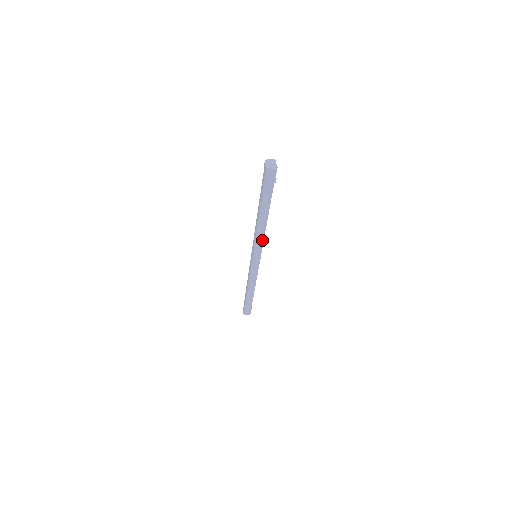
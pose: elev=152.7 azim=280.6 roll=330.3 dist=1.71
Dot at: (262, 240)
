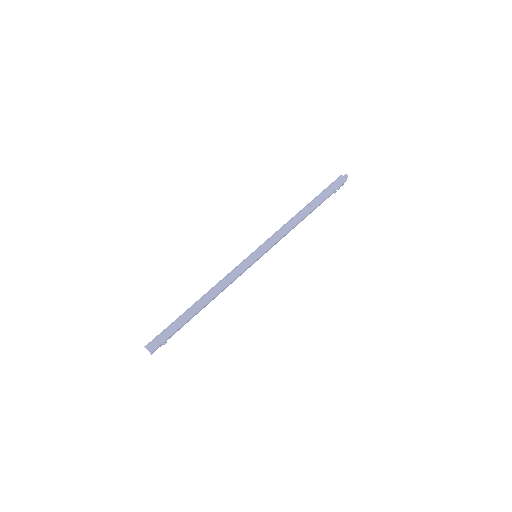
Dot at: occluded
